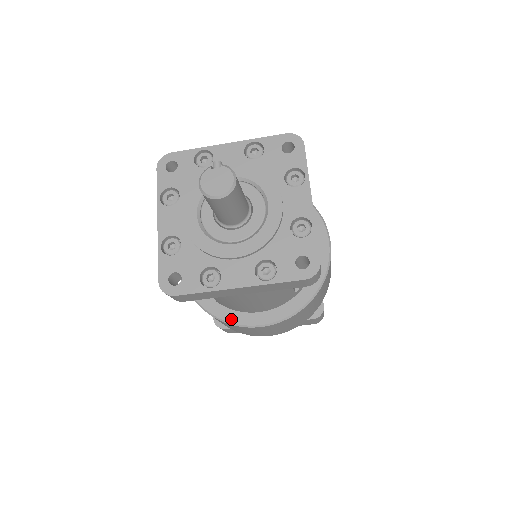
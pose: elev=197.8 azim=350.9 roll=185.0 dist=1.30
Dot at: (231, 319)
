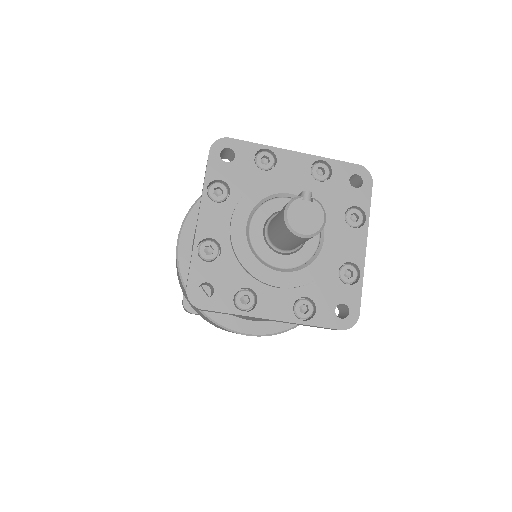
Dot at: (220, 320)
